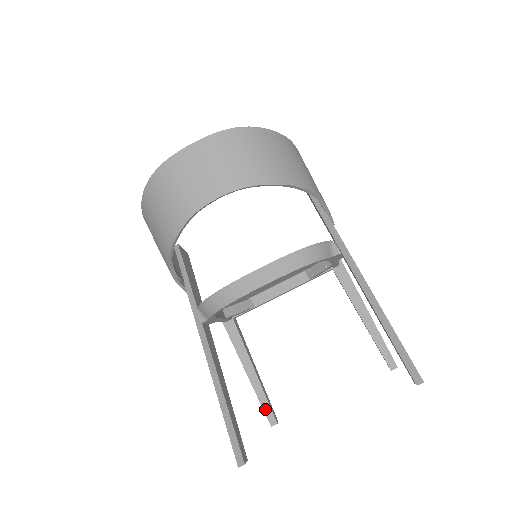
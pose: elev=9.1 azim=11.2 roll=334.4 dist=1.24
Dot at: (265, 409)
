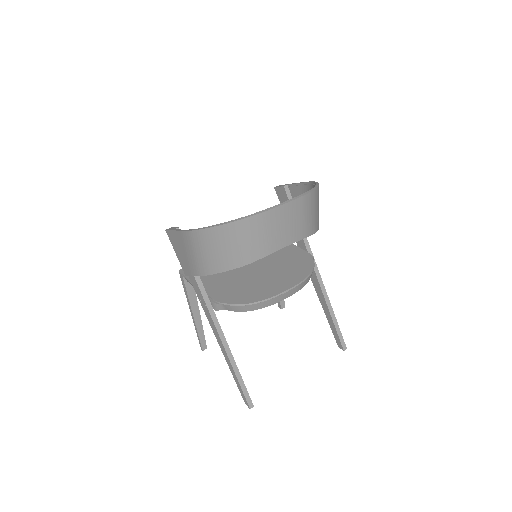
Dot at: (201, 341)
